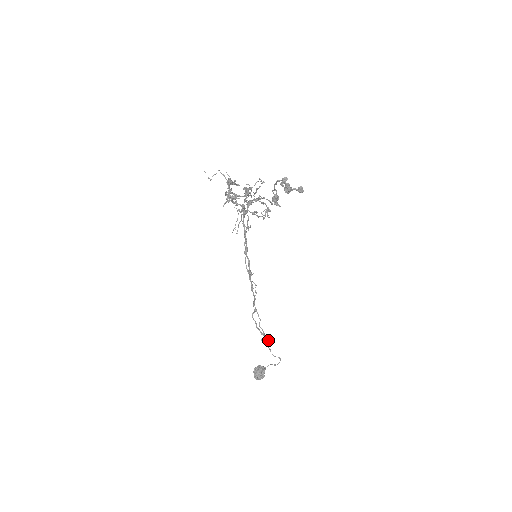
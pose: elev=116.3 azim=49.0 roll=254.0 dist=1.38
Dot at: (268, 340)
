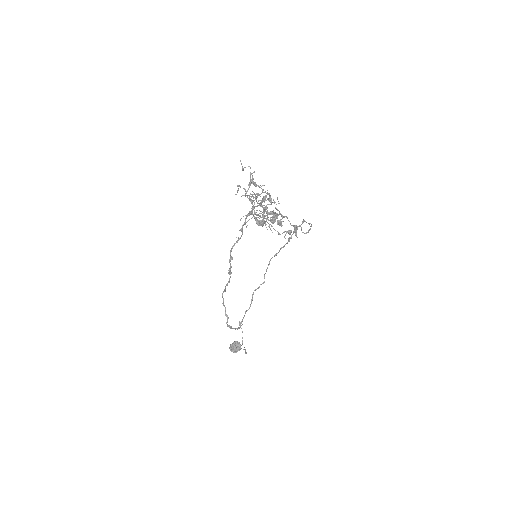
Dot at: (227, 321)
